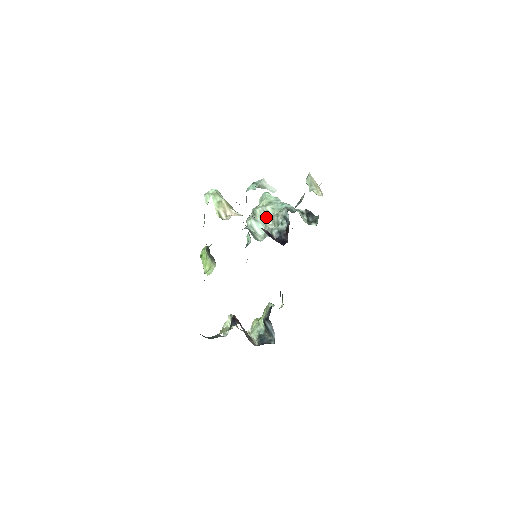
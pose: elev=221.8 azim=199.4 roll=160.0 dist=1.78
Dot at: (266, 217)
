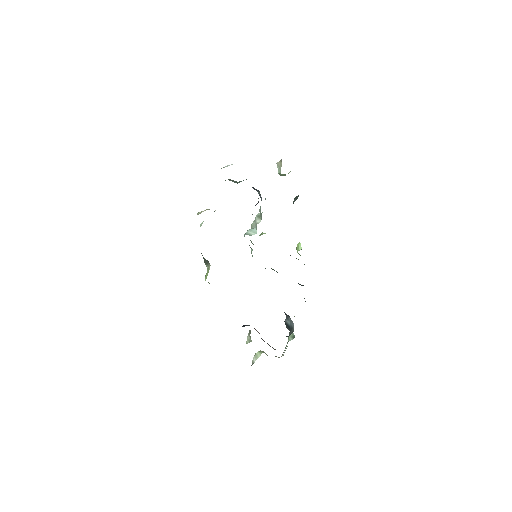
Dot at: (256, 220)
